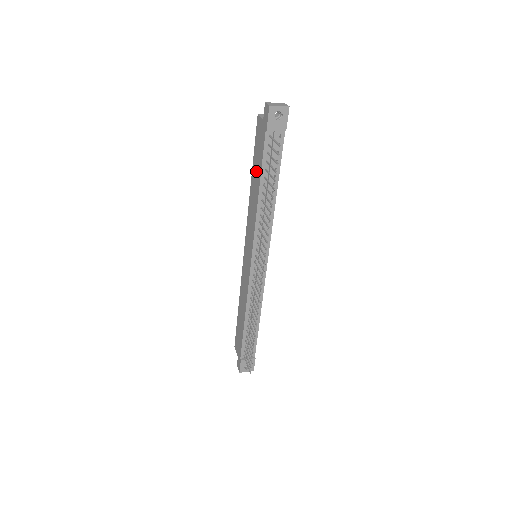
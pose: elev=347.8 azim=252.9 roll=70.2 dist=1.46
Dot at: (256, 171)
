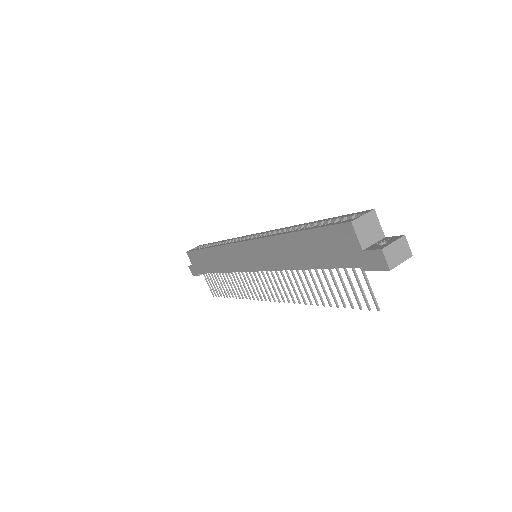
Dot at: (309, 250)
